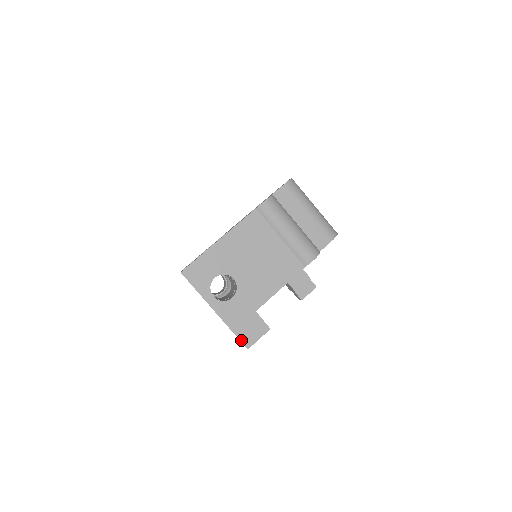
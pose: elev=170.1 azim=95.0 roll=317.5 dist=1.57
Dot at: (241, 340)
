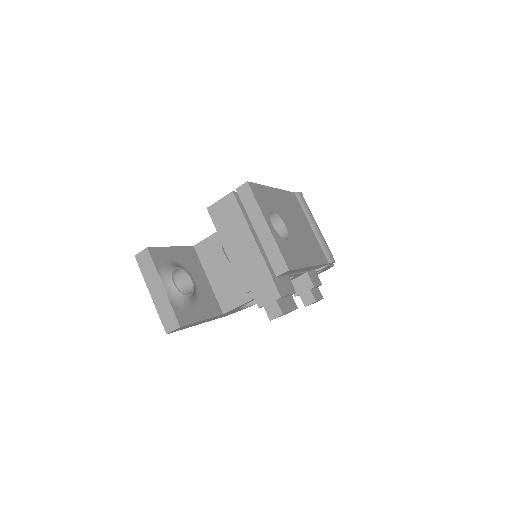
Dot at: (281, 296)
